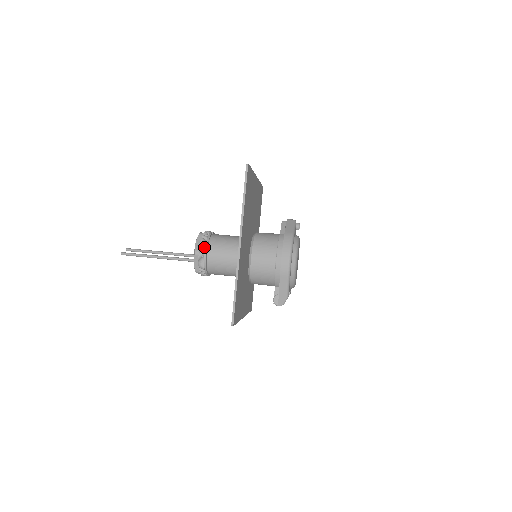
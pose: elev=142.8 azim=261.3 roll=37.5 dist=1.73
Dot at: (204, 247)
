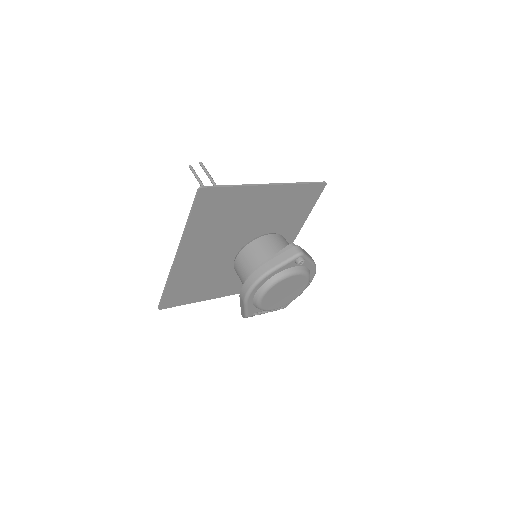
Dot at: occluded
